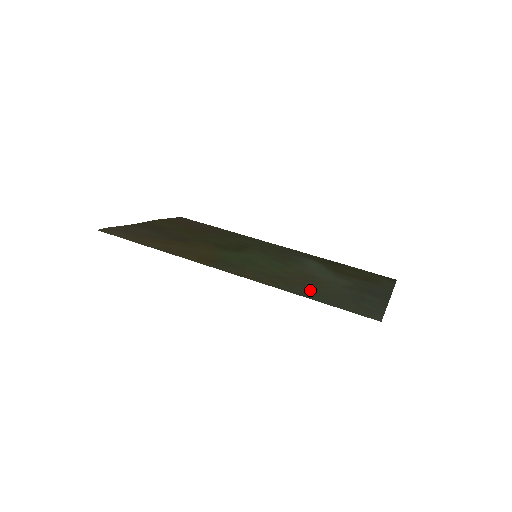
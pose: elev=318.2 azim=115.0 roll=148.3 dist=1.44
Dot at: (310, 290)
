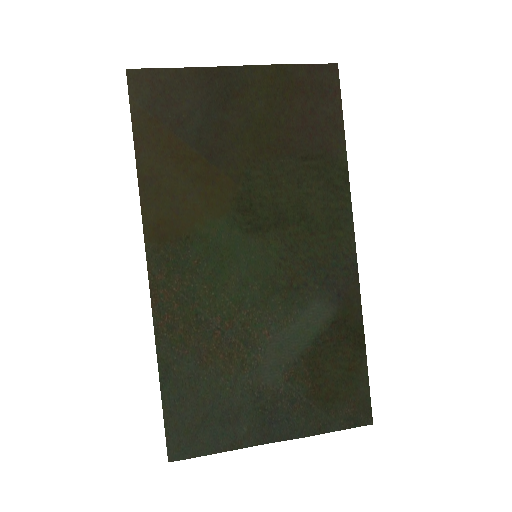
Dot at: (188, 369)
